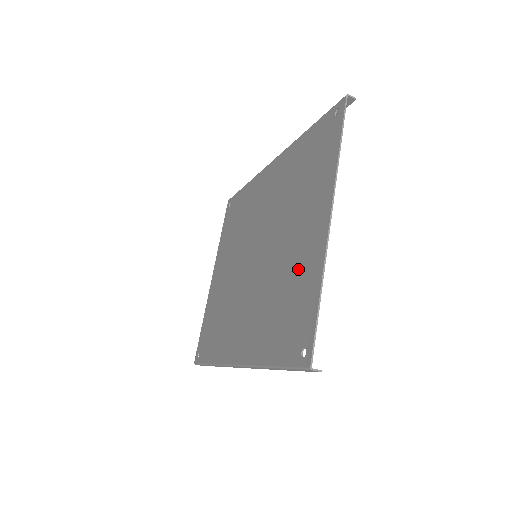
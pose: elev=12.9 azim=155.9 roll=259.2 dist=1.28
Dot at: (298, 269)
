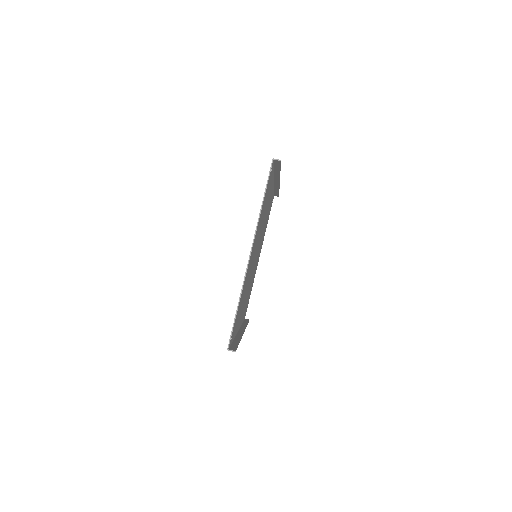
Dot at: occluded
